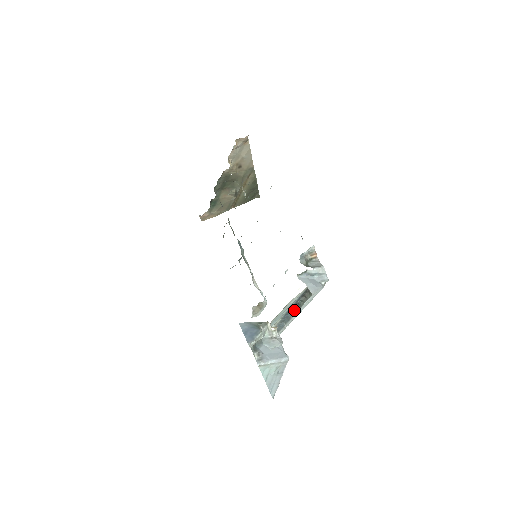
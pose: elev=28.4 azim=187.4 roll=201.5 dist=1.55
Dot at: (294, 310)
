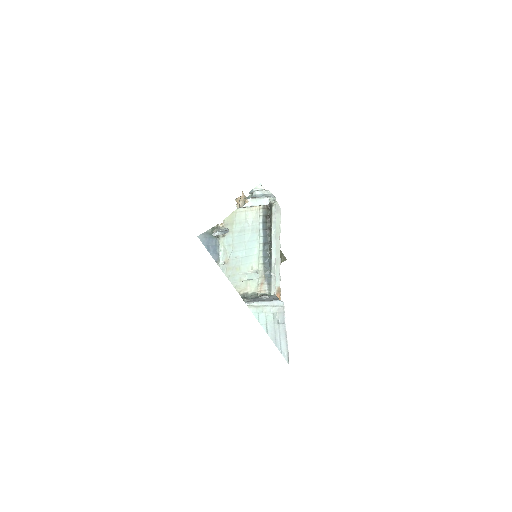
Dot at: (270, 250)
